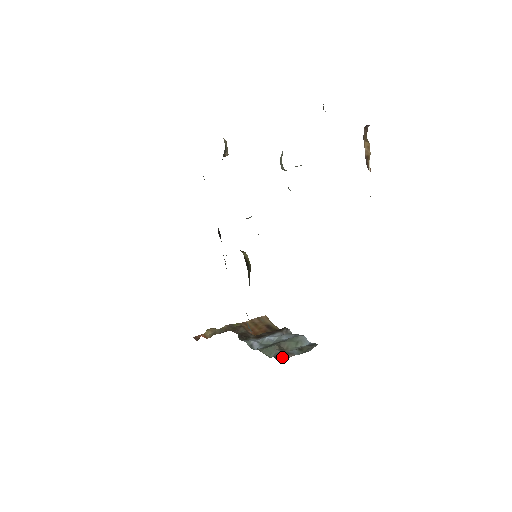
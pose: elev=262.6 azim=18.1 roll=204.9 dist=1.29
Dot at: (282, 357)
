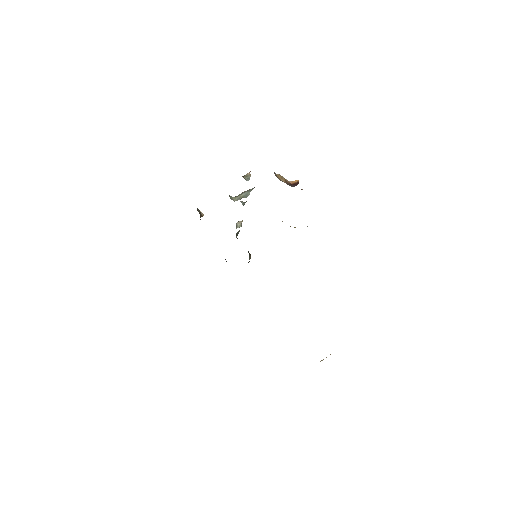
Dot at: occluded
